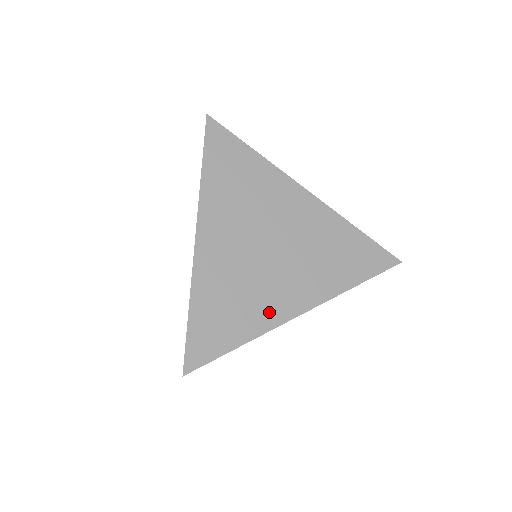
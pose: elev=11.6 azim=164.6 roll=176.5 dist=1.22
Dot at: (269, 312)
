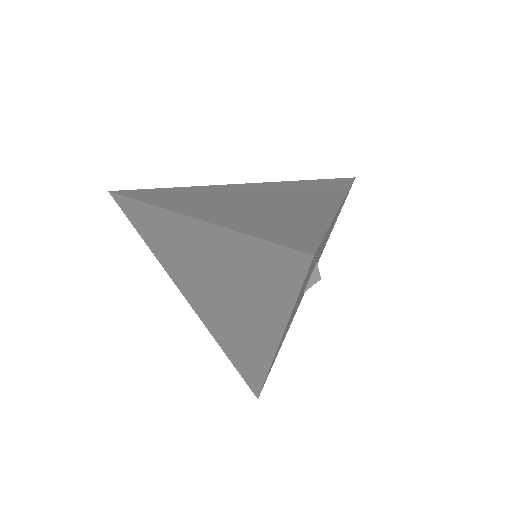
Dot at: (315, 212)
